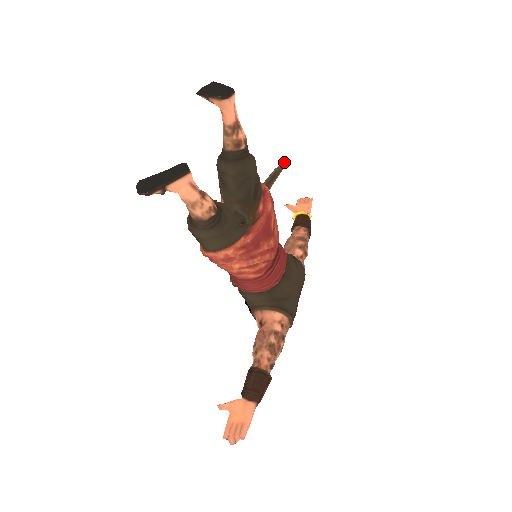
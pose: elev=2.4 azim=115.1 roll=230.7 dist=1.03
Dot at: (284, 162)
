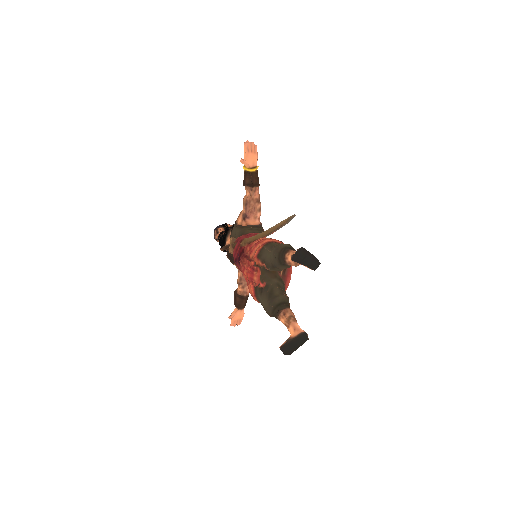
Dot at: occluded
